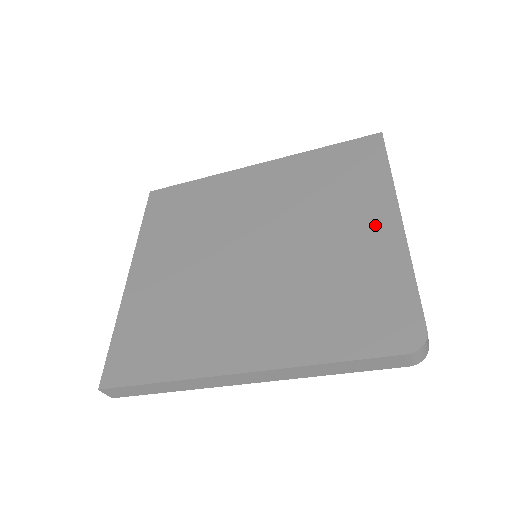
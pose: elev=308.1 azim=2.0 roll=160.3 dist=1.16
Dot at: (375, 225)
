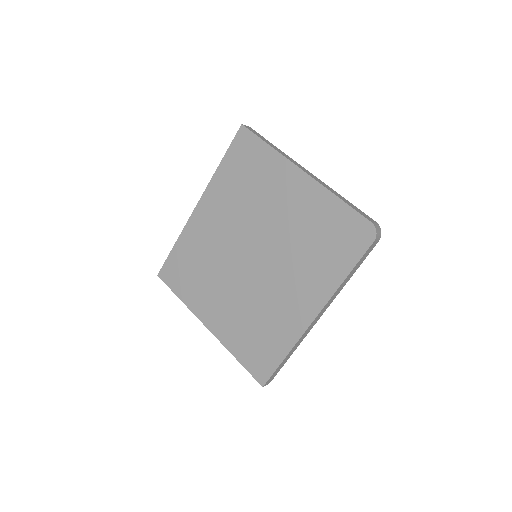
Dot at: (296, 188)
